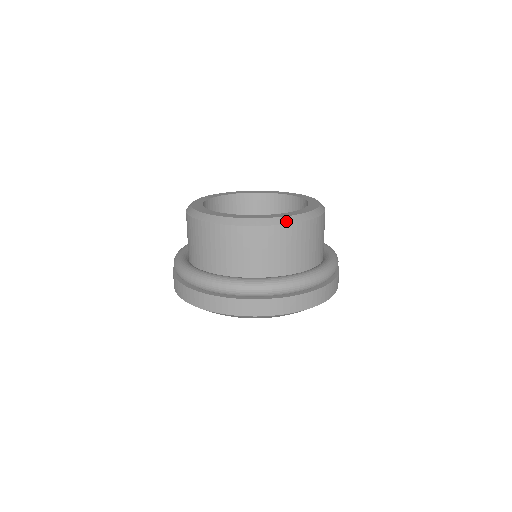
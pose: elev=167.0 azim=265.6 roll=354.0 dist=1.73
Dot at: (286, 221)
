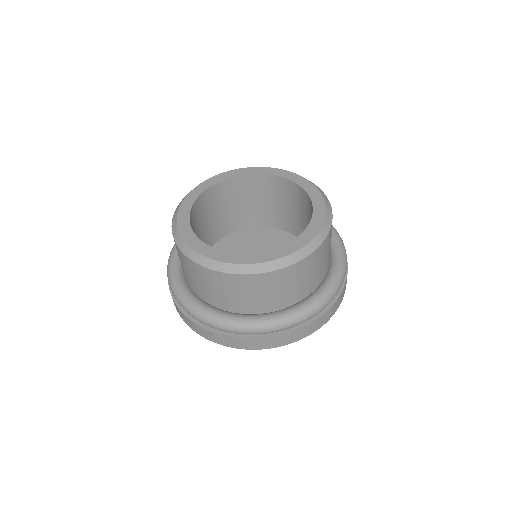
Dot at: (328, 225)
